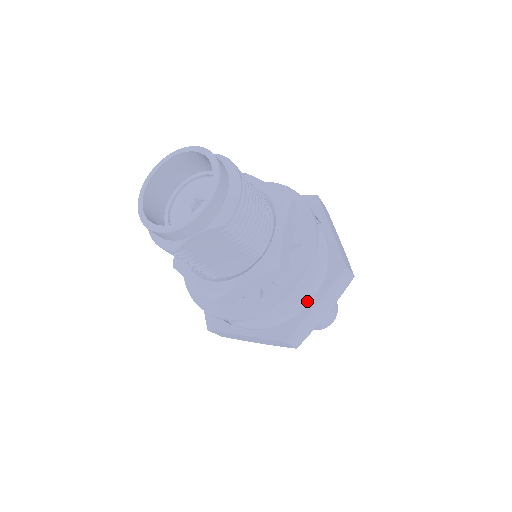
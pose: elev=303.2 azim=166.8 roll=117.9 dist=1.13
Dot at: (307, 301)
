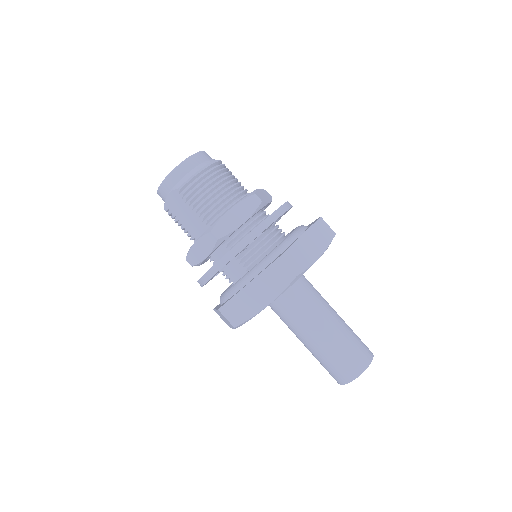
Dot at: (247, 283)
